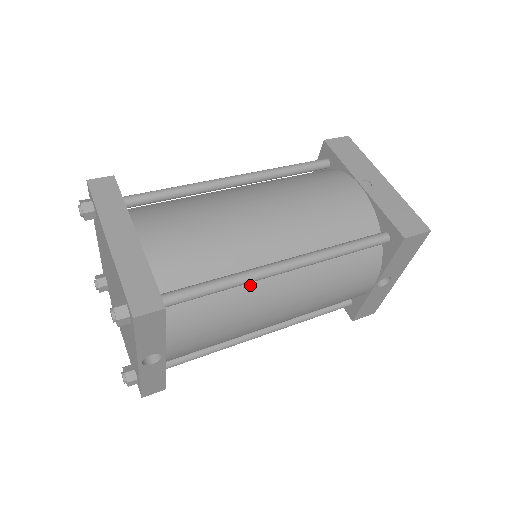
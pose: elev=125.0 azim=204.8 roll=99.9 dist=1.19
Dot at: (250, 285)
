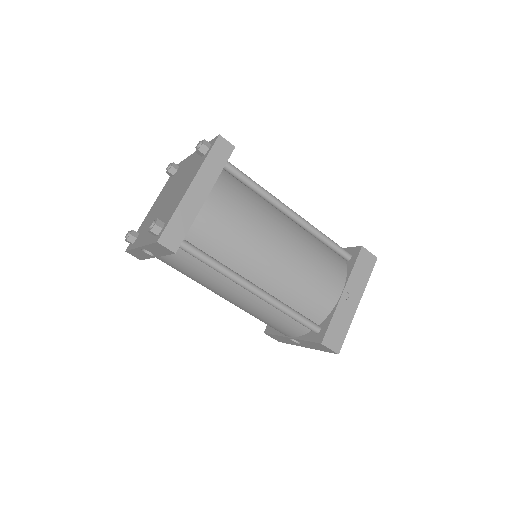
Dot at: occluded
